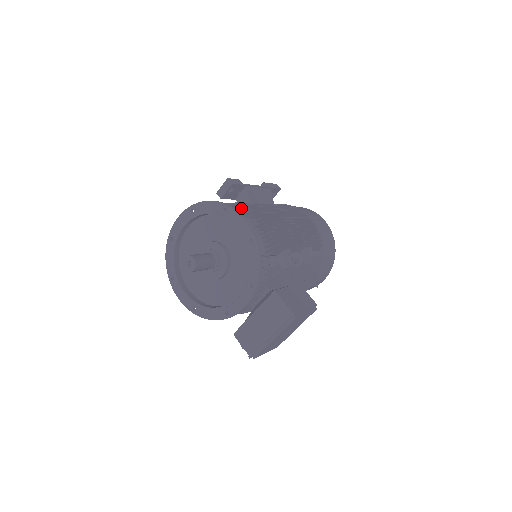
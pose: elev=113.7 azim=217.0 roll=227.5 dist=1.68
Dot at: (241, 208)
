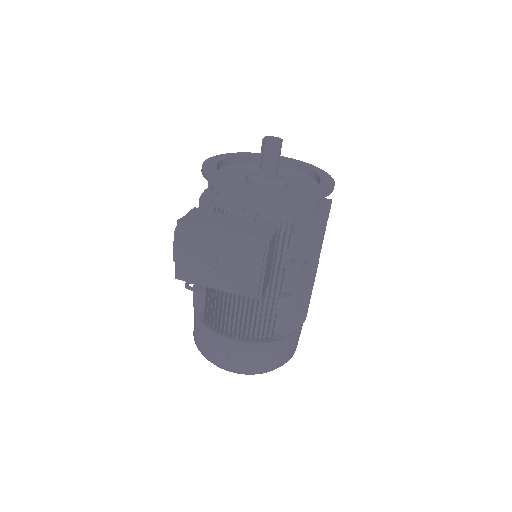
Dot at: occluded
